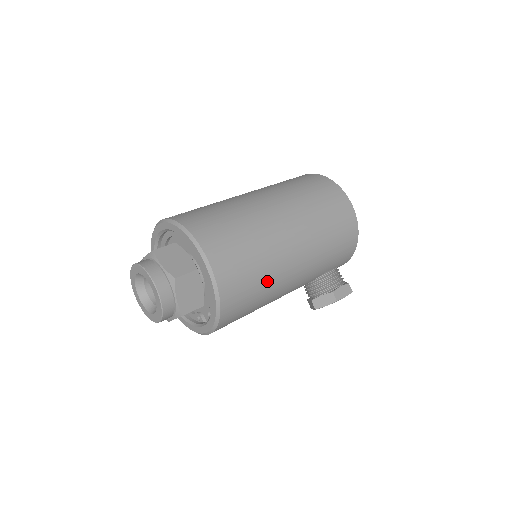
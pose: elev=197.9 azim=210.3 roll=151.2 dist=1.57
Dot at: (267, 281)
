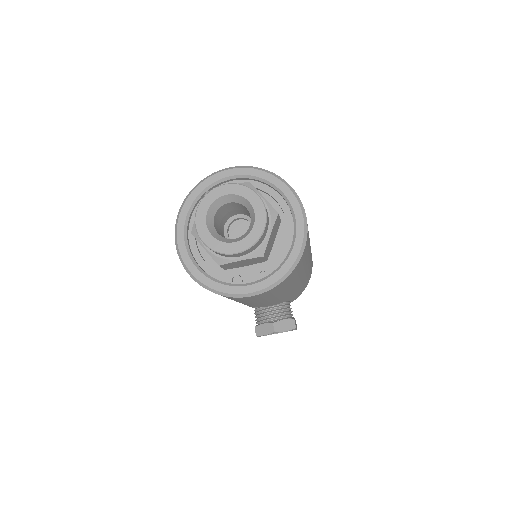
Dot at: (303, 268)
